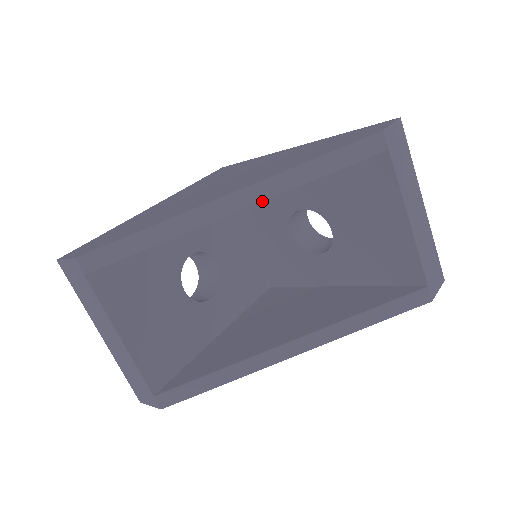
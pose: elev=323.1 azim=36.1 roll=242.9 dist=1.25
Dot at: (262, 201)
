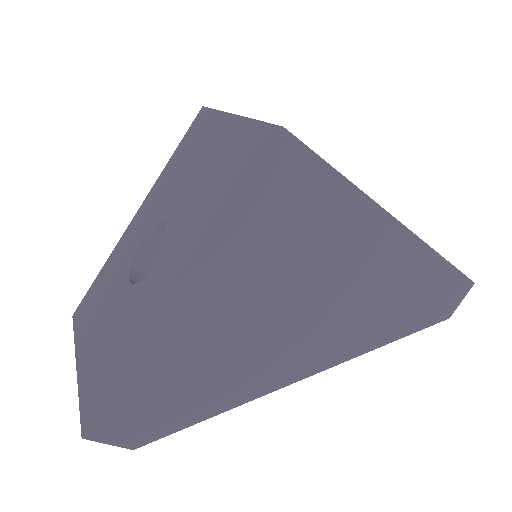
Dot at: occluded
